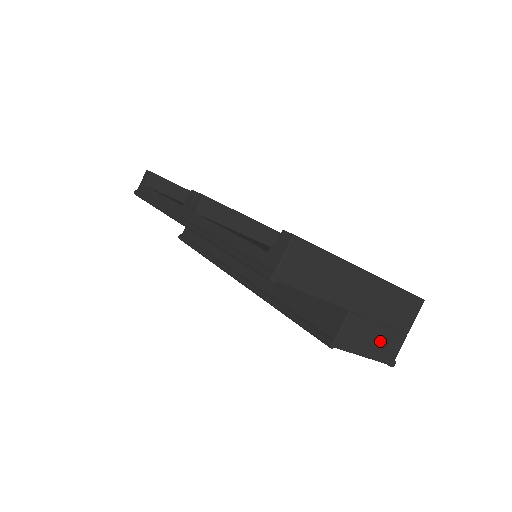
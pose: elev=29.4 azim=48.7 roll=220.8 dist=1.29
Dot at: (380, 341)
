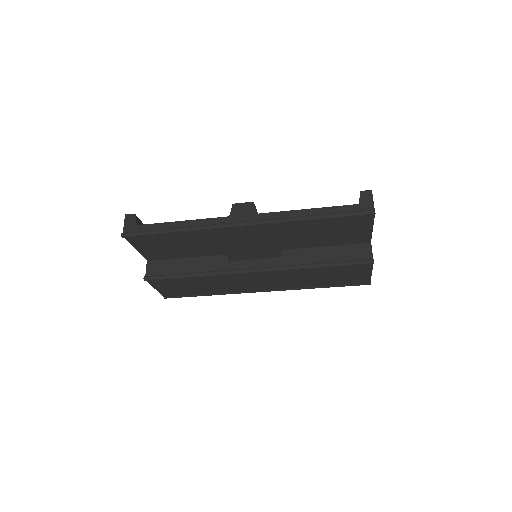
Dot at: occluded
